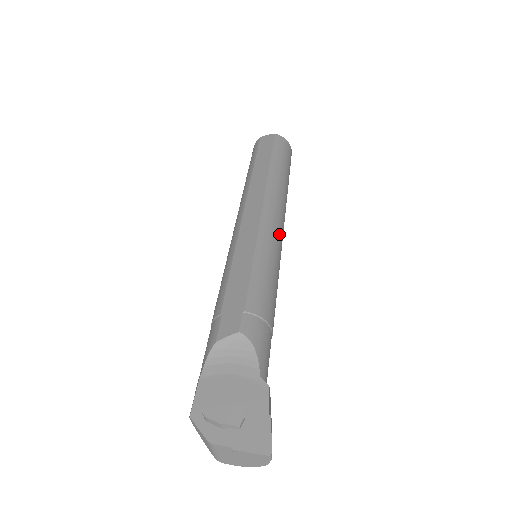
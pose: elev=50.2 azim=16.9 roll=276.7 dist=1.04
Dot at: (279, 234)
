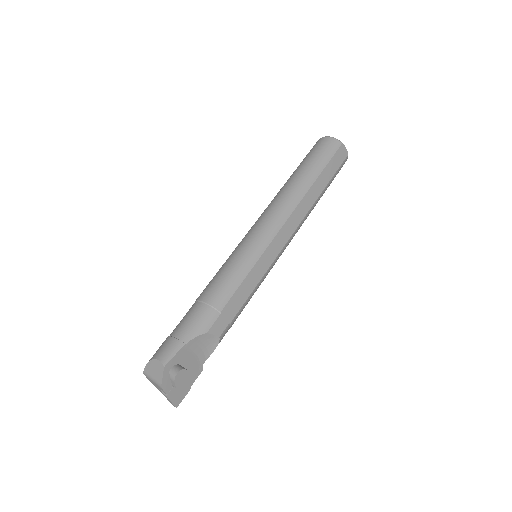
Dot at: occluded
